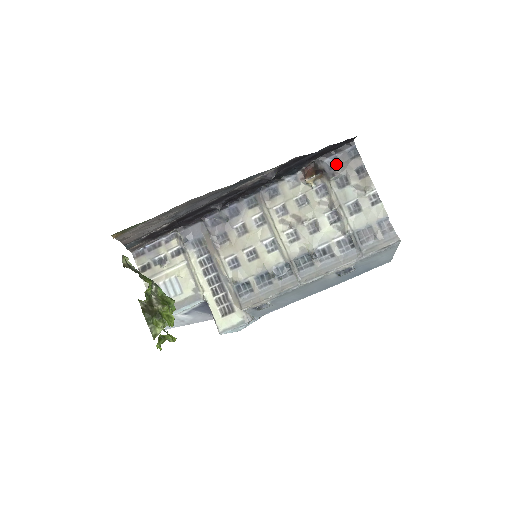
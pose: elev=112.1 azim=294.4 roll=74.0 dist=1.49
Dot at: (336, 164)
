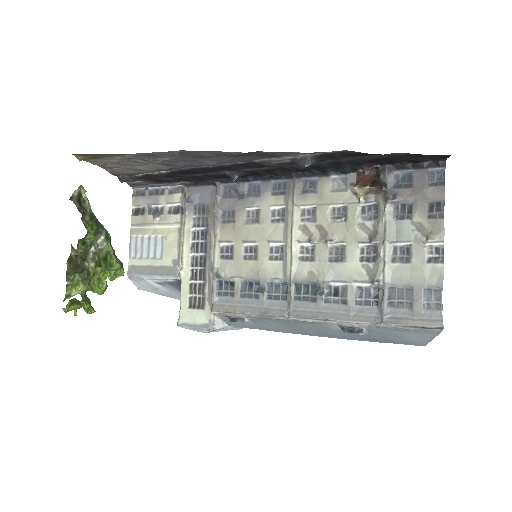
Dot at: (406, 183)
